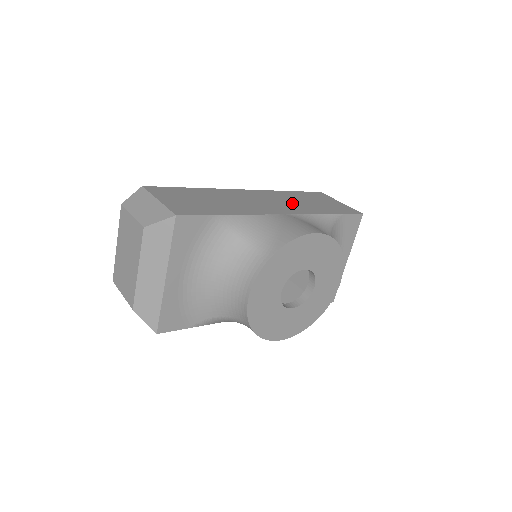
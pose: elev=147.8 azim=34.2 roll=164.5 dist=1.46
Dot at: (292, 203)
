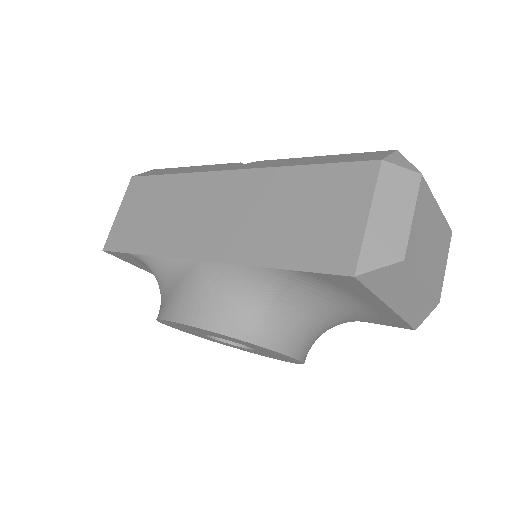
Dot at: (250, 221)
